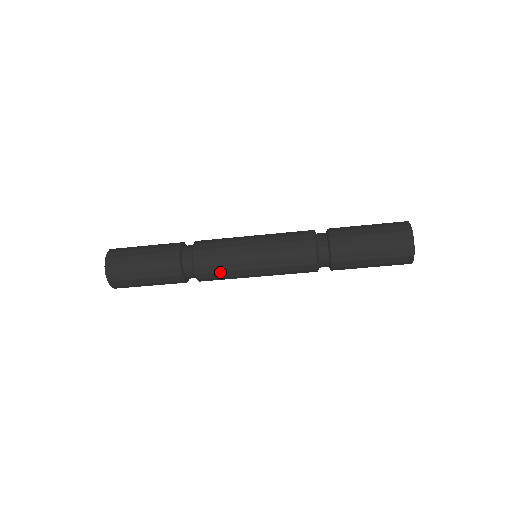
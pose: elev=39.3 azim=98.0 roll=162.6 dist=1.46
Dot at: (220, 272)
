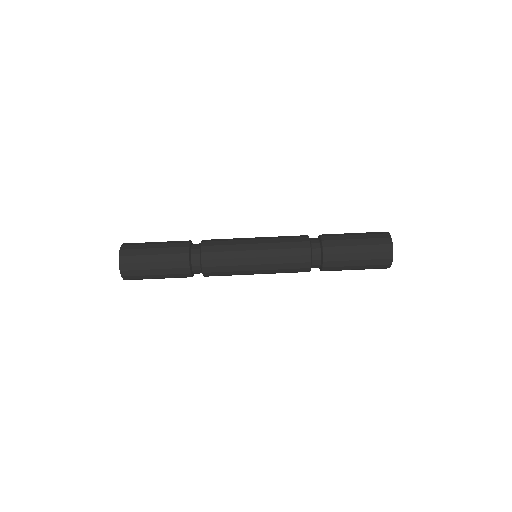
Dot at: (224, 259)
